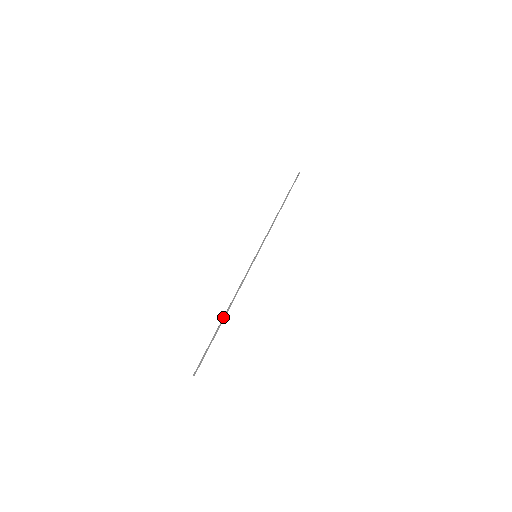
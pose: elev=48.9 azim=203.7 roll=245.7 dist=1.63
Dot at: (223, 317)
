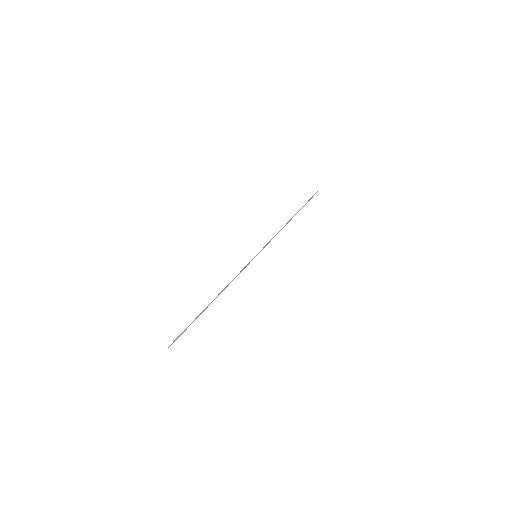
Dot at: (210, 303)
